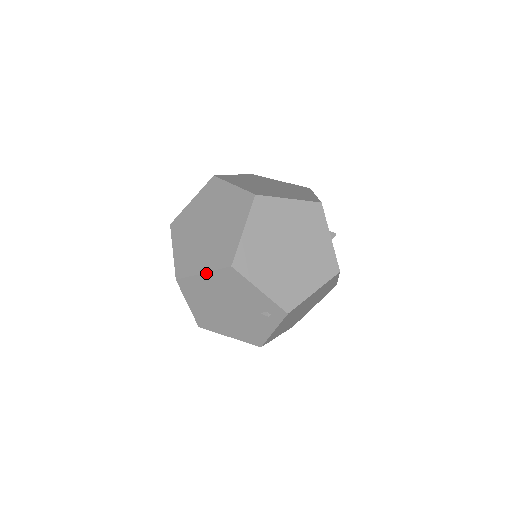
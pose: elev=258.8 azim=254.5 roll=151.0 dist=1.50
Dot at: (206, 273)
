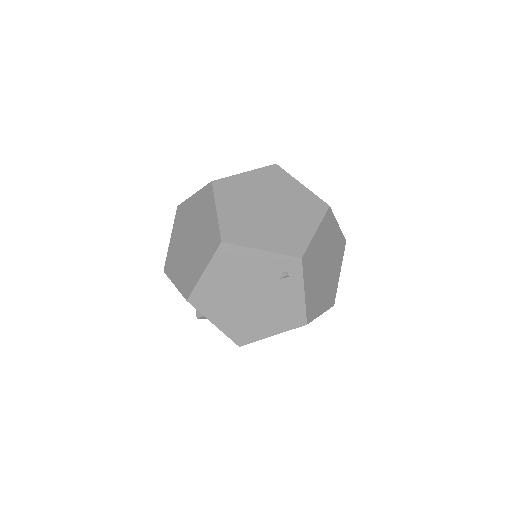
Dot at: (206, 269)
